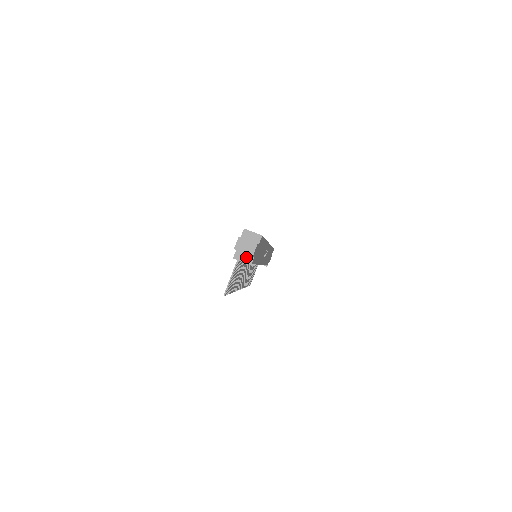
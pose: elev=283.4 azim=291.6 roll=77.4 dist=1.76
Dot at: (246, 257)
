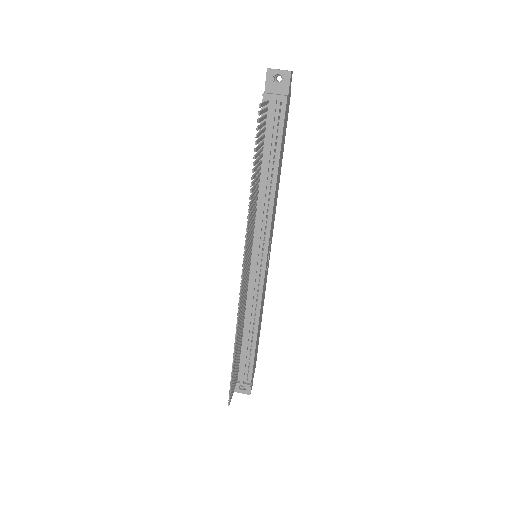
Dot at: (278, 94)
